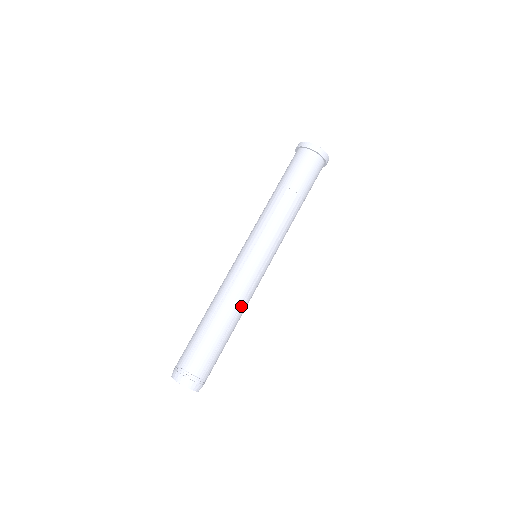
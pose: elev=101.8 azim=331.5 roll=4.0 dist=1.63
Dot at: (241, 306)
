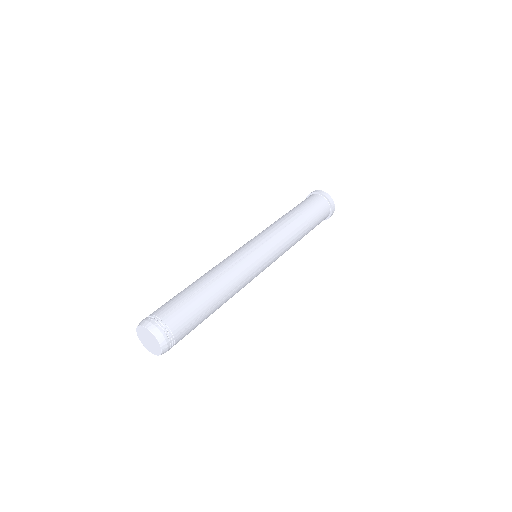
Dot at: (235, 289)
